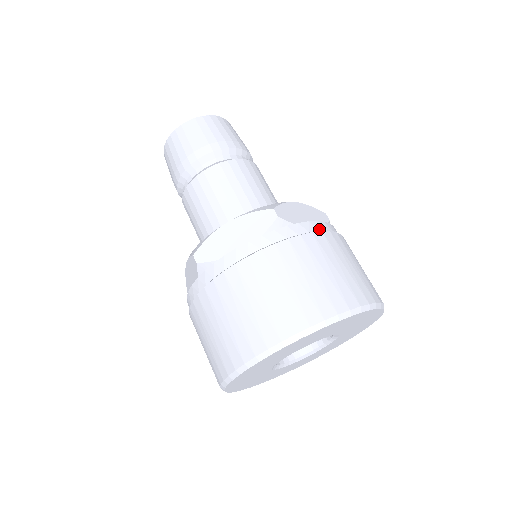
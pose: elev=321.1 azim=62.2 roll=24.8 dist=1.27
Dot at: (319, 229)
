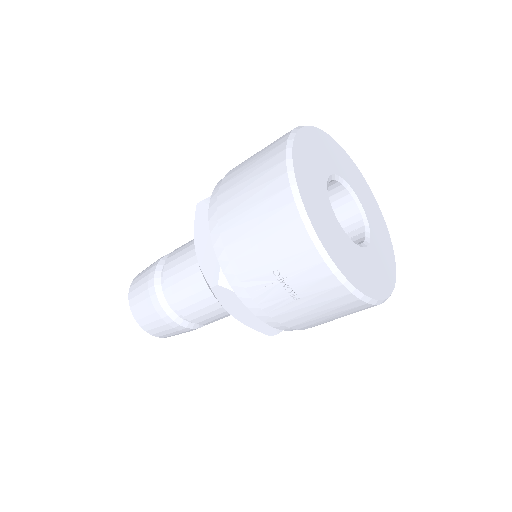
Dot at: occluded
